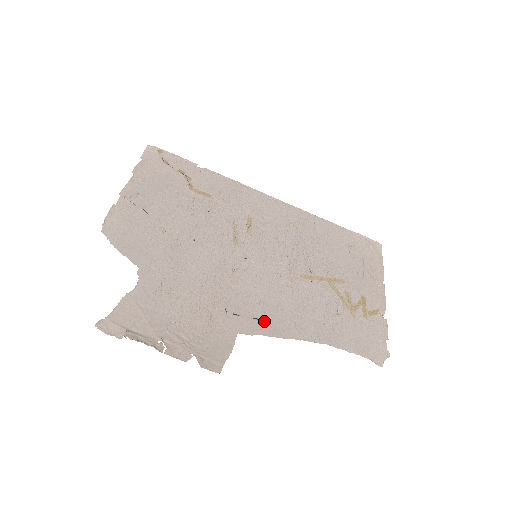
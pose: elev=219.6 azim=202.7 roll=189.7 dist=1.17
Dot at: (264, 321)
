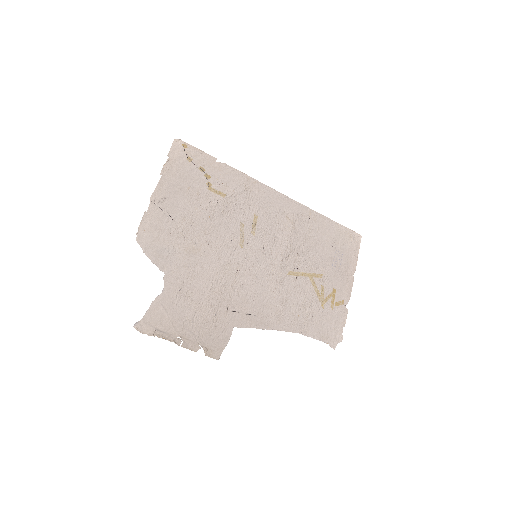
Dot at: (255, 316)
